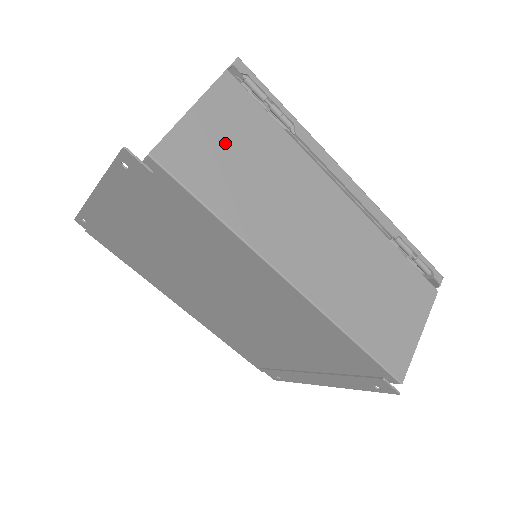
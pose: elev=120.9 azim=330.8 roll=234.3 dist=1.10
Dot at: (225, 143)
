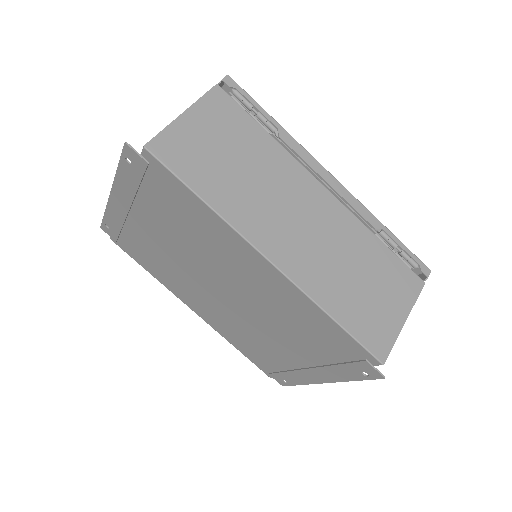
Dot at: (212, 141)
